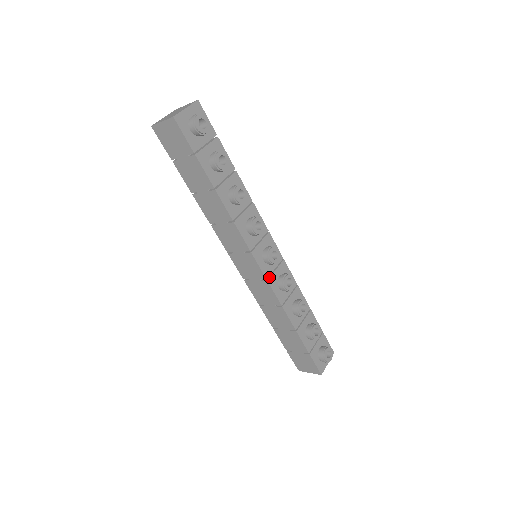
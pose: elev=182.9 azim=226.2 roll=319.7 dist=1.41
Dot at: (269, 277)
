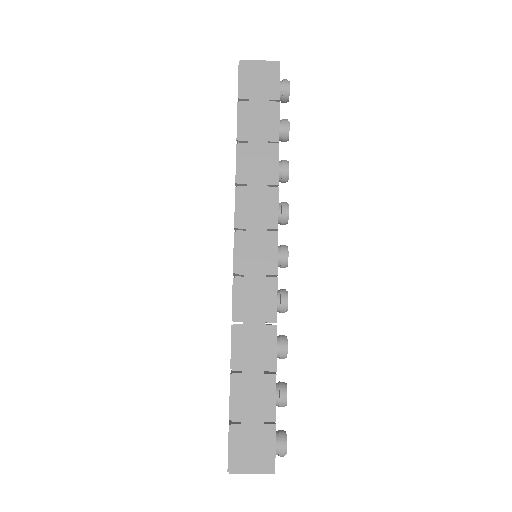
Dot at: (277, 277)
